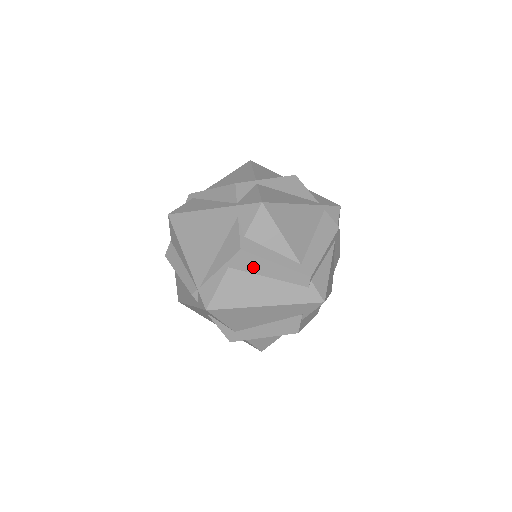
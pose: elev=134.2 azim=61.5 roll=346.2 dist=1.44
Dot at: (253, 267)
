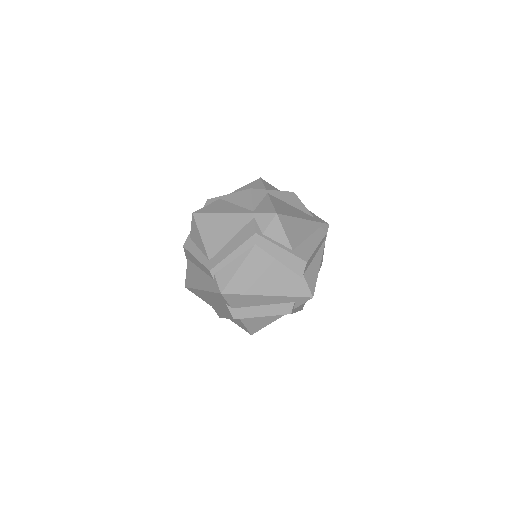
Dot at: (192, 260)
